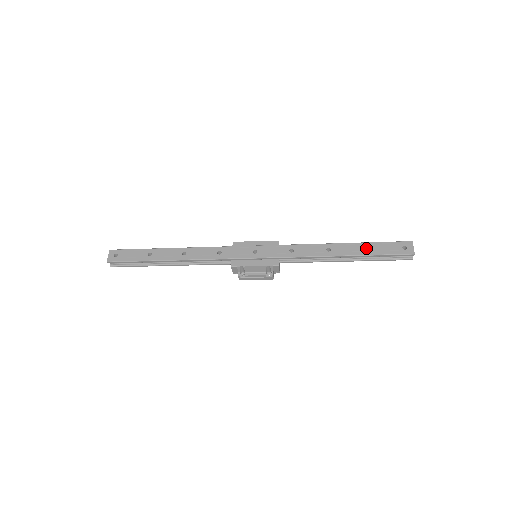
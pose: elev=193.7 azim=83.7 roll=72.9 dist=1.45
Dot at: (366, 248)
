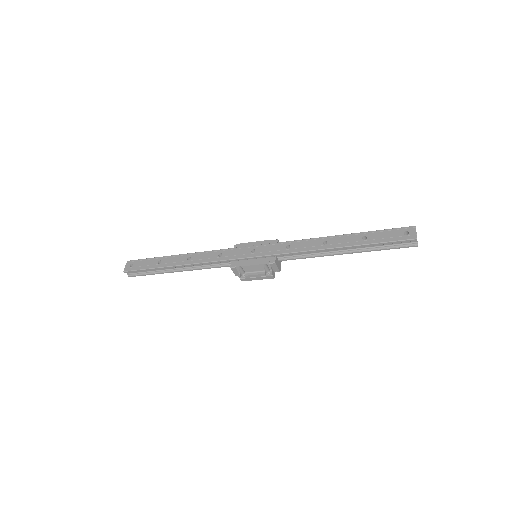
Dot at: (365, 238)
